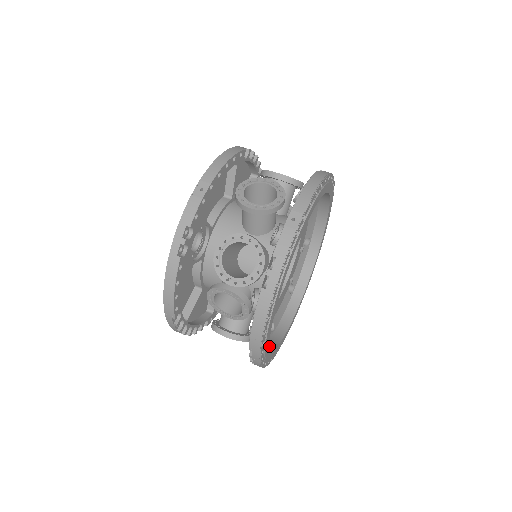
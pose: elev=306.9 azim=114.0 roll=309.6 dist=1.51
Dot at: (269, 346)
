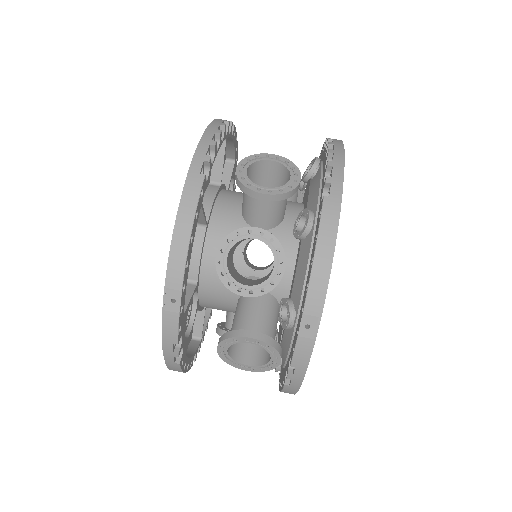
Dot at: occluded
